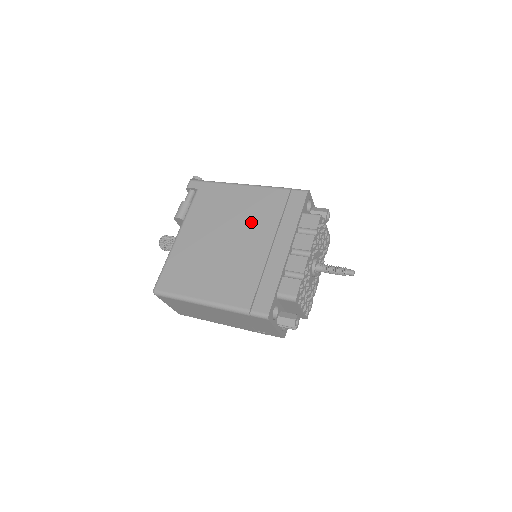
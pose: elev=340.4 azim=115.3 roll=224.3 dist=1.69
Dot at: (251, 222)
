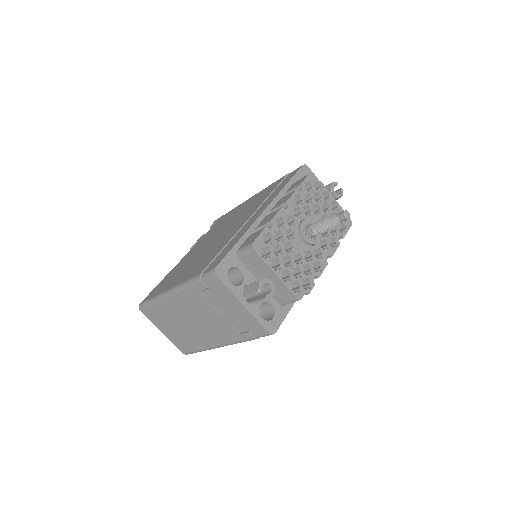
Dot at: (243, 213)
